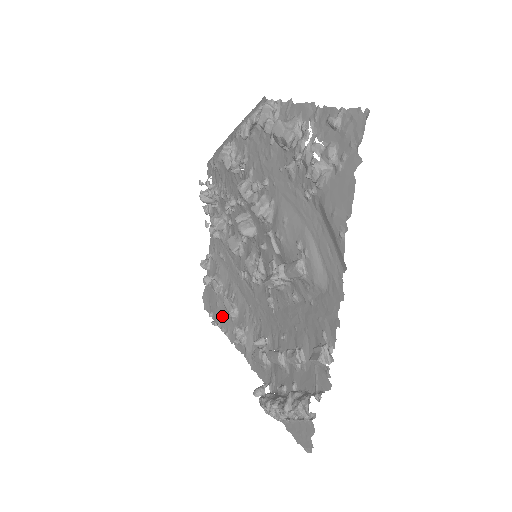
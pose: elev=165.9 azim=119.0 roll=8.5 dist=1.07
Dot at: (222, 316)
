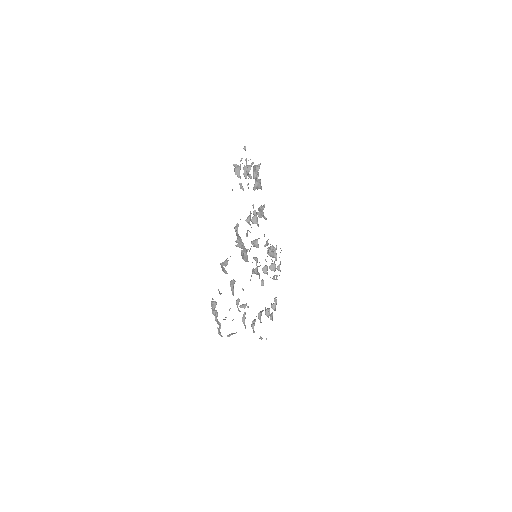
Dot at: occluded
